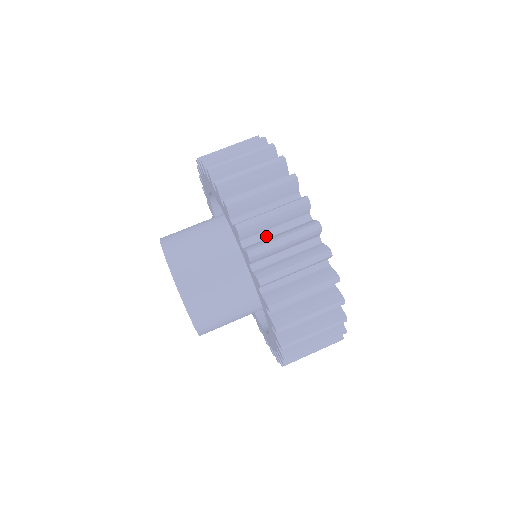
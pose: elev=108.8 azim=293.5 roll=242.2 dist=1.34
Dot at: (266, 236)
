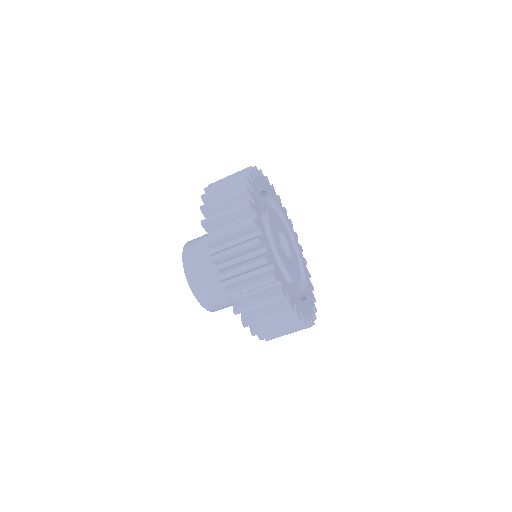
Dot at: occluded
